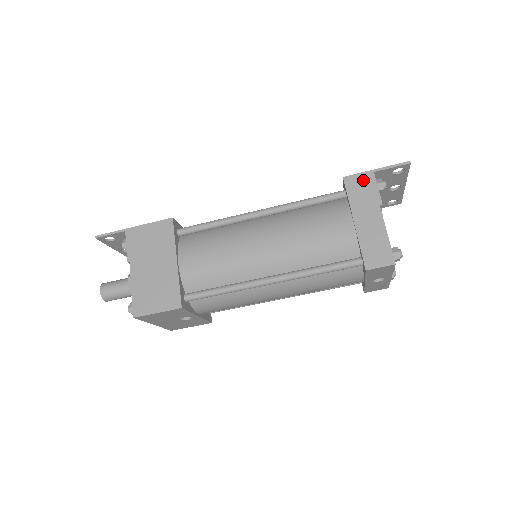
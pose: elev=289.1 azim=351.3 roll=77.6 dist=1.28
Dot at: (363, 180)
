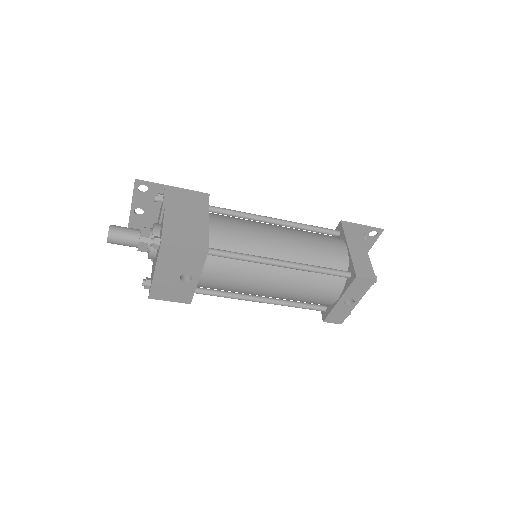
Dot at: (354, 227)
